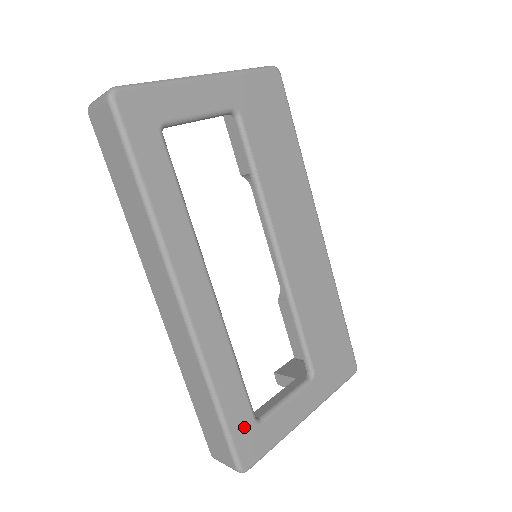
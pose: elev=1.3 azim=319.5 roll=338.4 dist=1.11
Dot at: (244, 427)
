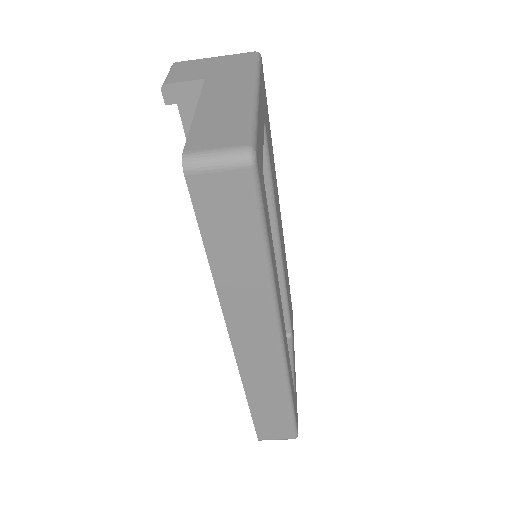
Dot at: (295, 405)
